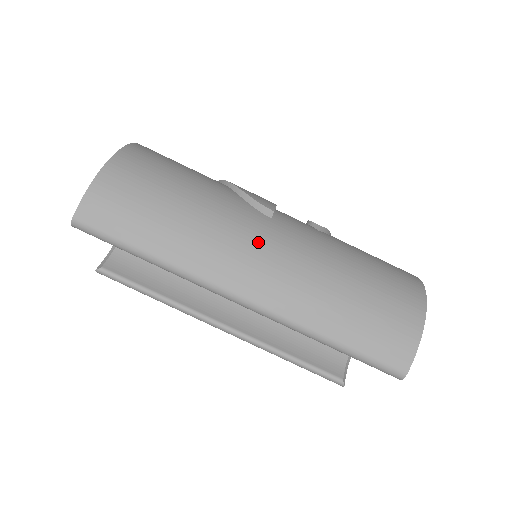
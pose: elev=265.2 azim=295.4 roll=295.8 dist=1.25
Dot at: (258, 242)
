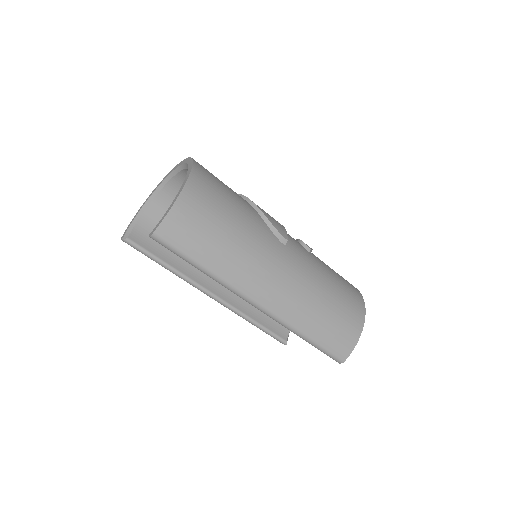
Dot at: (277, 267)
